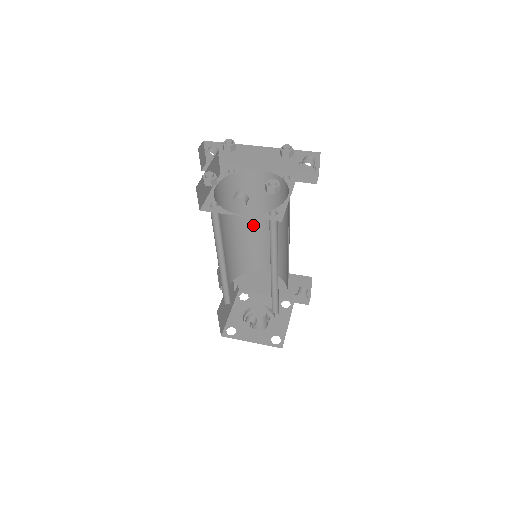
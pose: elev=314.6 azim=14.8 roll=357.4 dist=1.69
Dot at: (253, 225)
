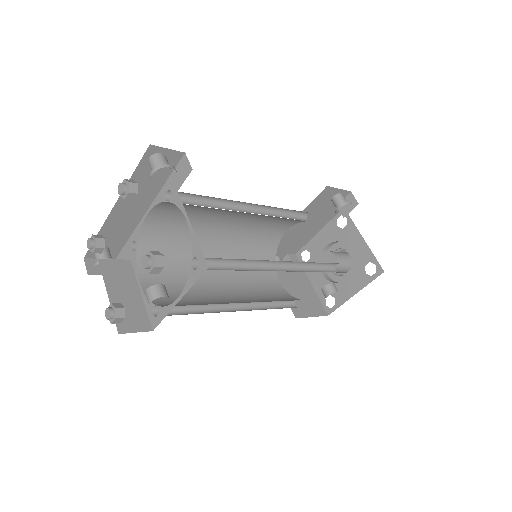
Dot at: (220, 233)
